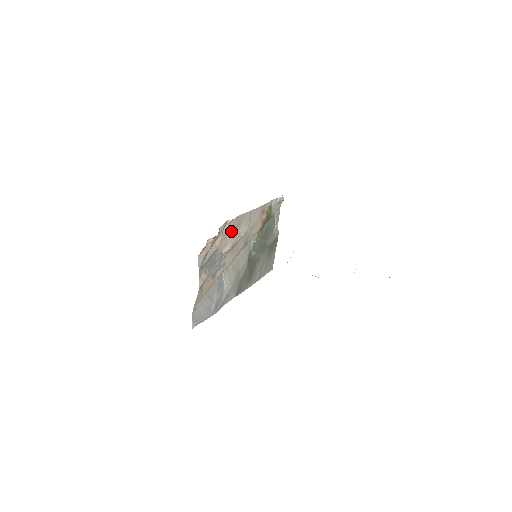
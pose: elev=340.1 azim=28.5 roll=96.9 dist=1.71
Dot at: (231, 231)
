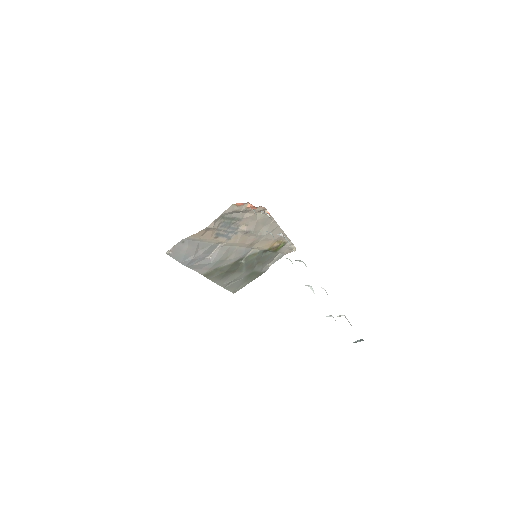
Dot at: (258, 221)
